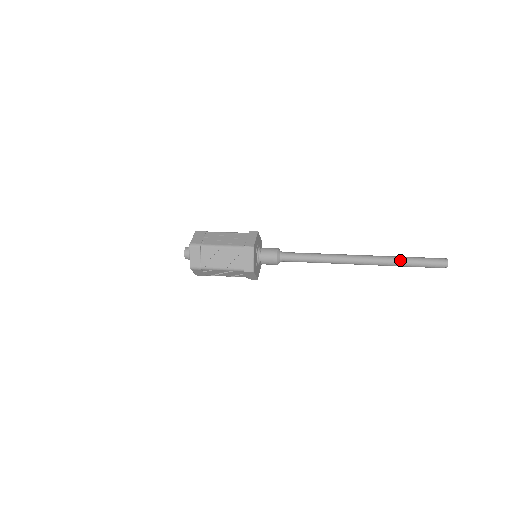
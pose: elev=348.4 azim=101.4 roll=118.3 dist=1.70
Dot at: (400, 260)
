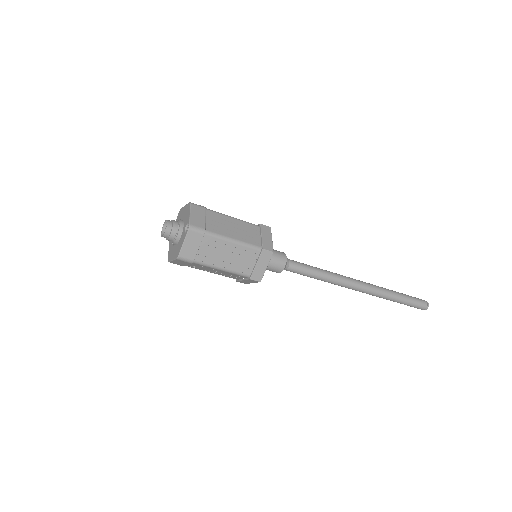
Dot at: (394, 291)
